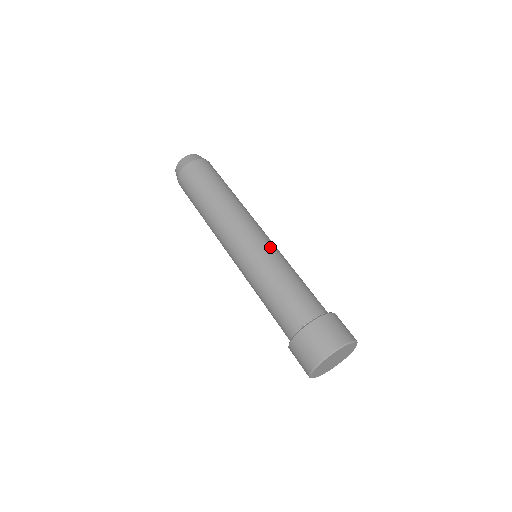
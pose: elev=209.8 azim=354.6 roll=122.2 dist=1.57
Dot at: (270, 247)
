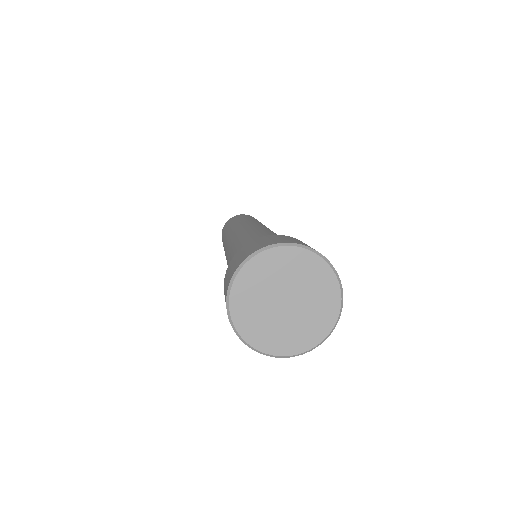
Dot at: (243, 231)
